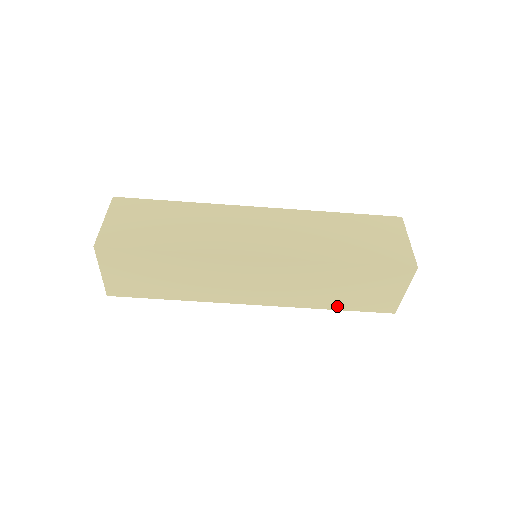
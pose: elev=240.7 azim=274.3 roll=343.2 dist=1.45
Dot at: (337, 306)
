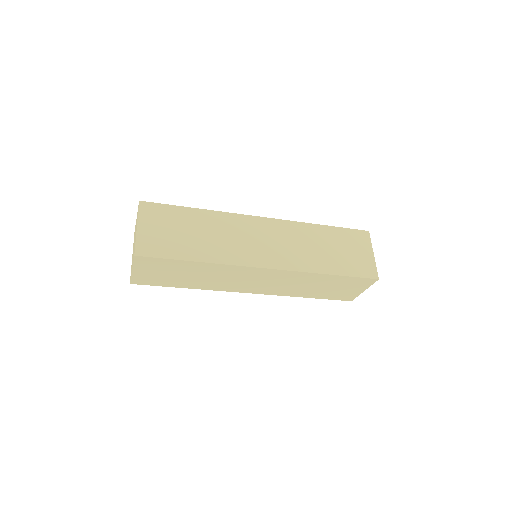
Dot at: (312, 296)
